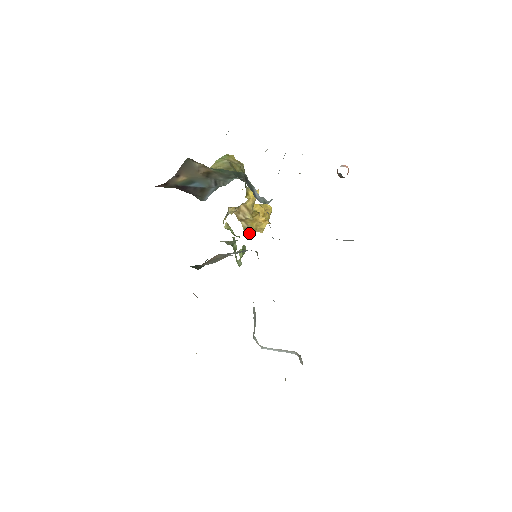
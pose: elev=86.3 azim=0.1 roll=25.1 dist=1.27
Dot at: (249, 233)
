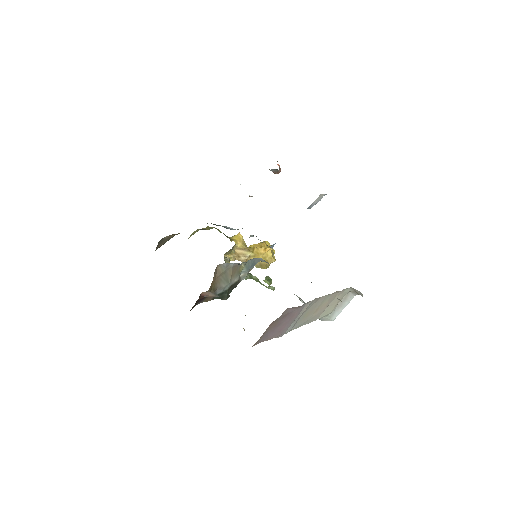
Dot at: (265, 268)
